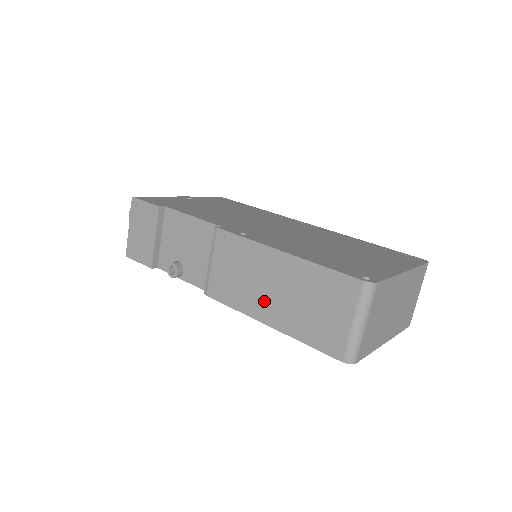
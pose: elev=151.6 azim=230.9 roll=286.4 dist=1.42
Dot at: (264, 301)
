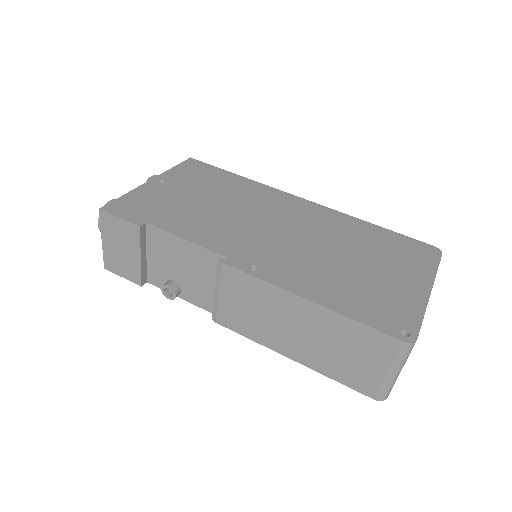
Dot at: (286, 339)
